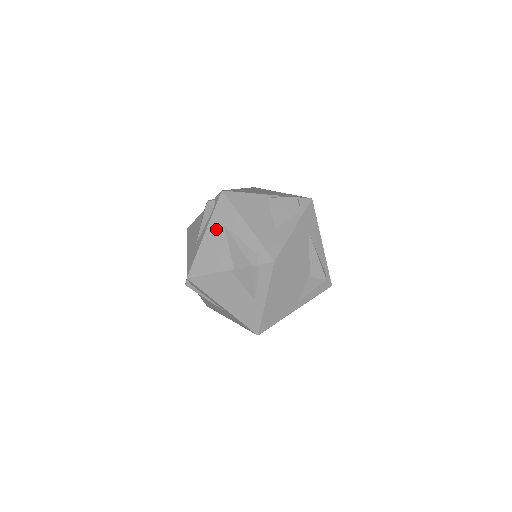
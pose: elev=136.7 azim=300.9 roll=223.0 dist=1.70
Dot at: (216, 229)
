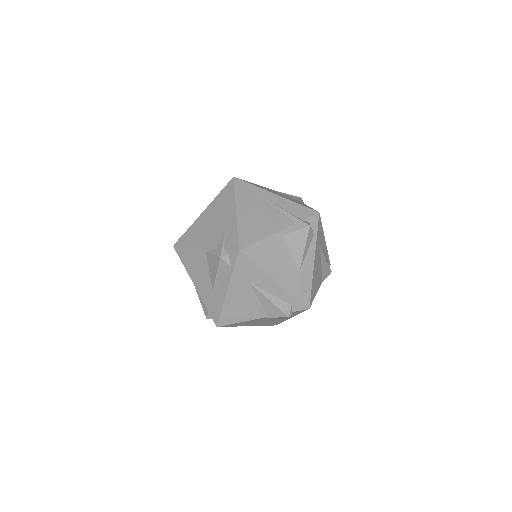
Dot at: (240, 286)
